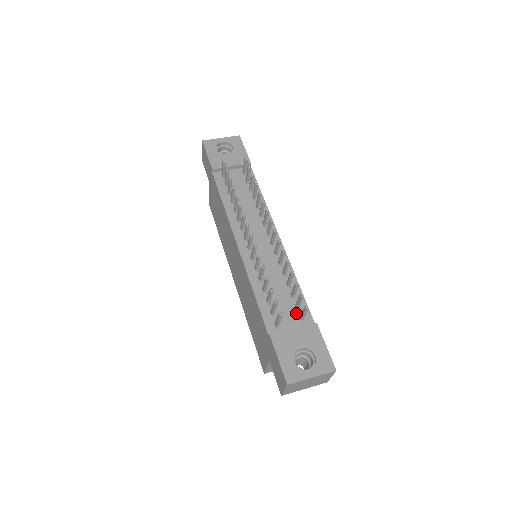
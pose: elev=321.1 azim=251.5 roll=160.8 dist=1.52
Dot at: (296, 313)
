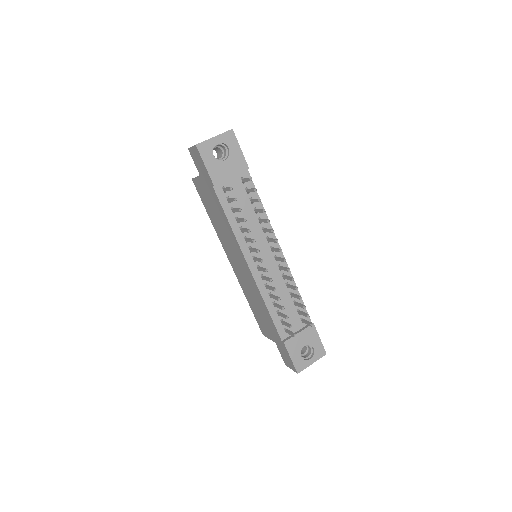
Dot at: (298, 317)
